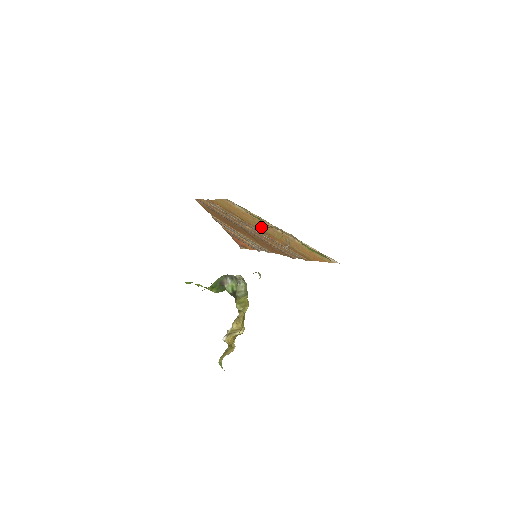
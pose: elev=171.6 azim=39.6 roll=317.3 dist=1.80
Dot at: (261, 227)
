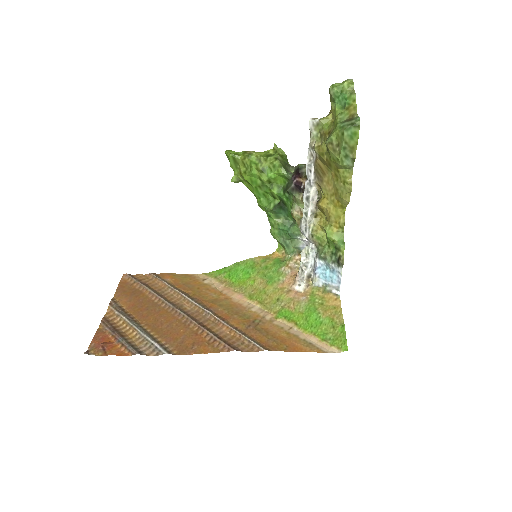
Dot at: (221, 304)
